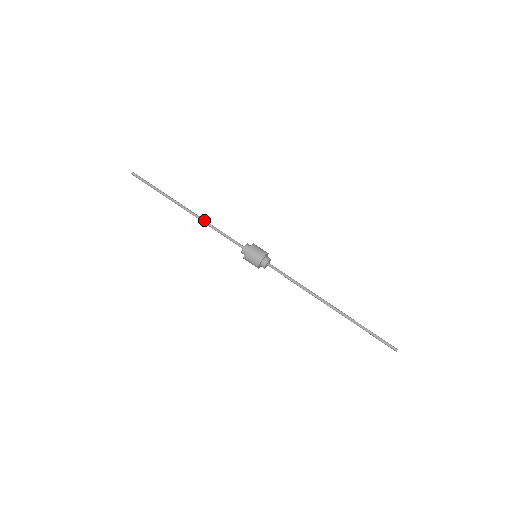
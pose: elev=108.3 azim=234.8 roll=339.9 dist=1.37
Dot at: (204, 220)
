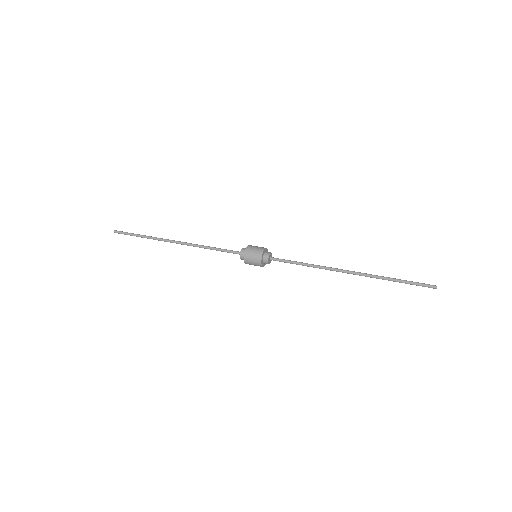
Dot at: (195, 244)
